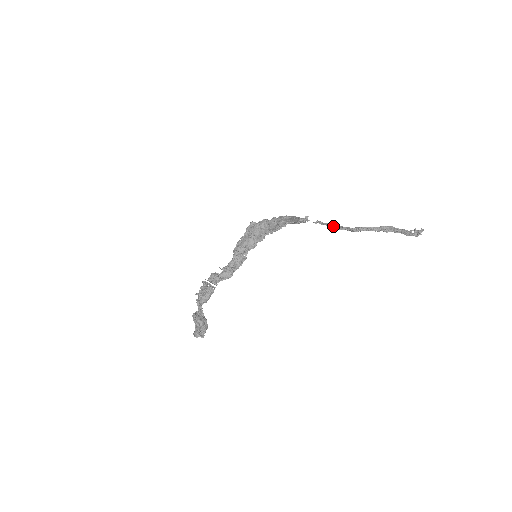
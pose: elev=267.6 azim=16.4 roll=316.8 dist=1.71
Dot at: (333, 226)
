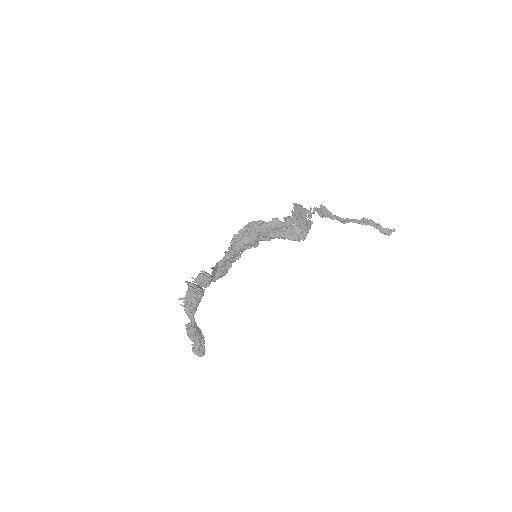
Dot at: (327, 216)
